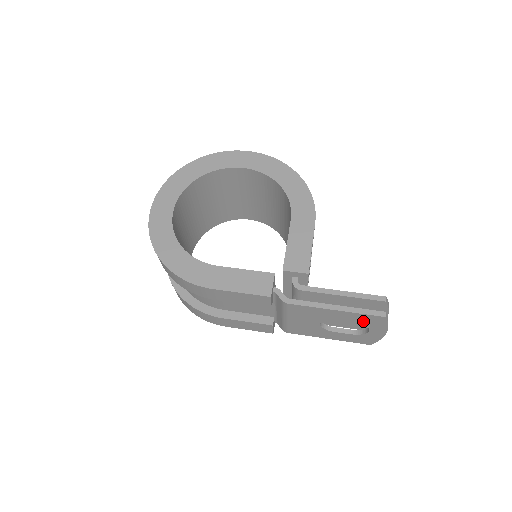
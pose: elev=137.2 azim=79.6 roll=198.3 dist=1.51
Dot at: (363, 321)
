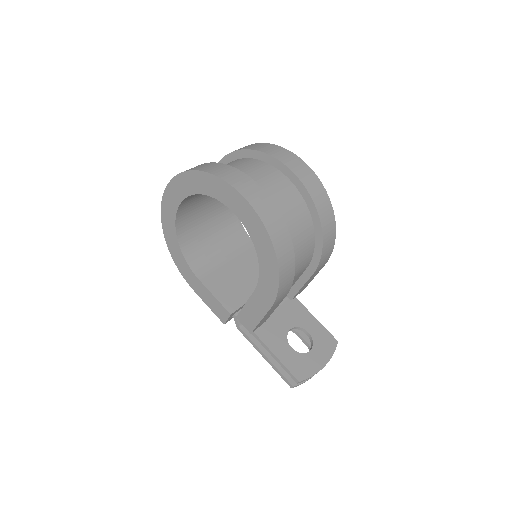
Dot at: occluded
